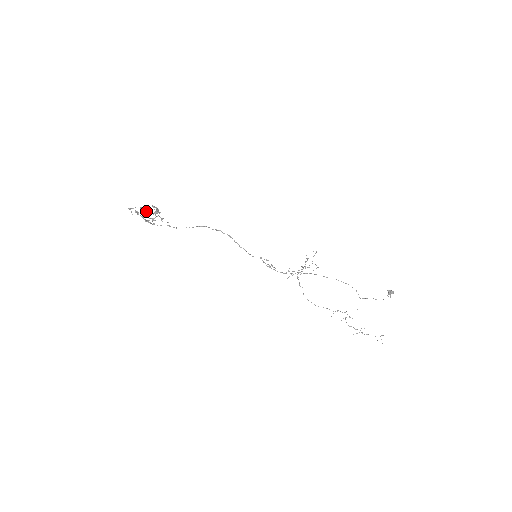
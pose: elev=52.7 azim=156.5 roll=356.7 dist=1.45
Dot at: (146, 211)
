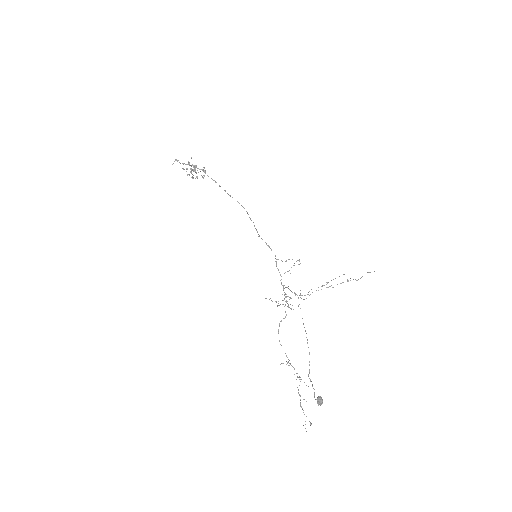
Dot at: (183, 168)
